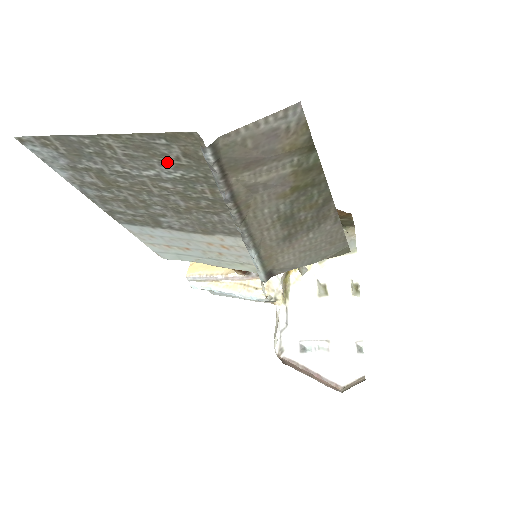
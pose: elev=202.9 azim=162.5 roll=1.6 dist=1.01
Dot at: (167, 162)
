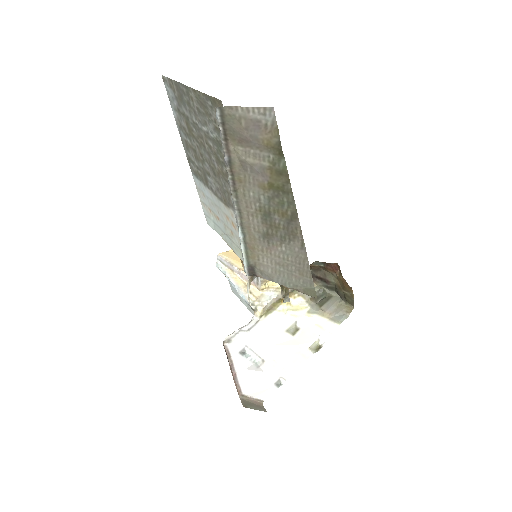
Dot at: (212, 122)
